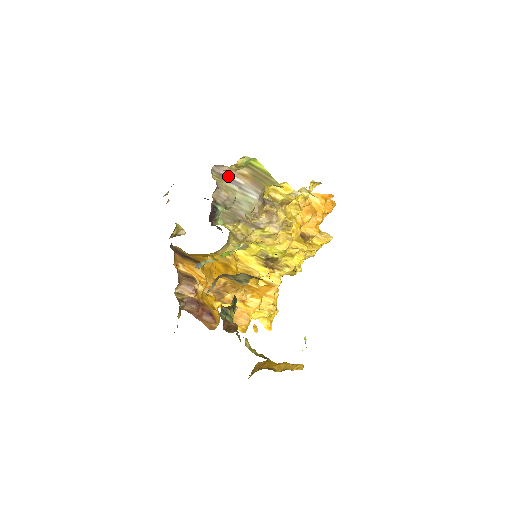
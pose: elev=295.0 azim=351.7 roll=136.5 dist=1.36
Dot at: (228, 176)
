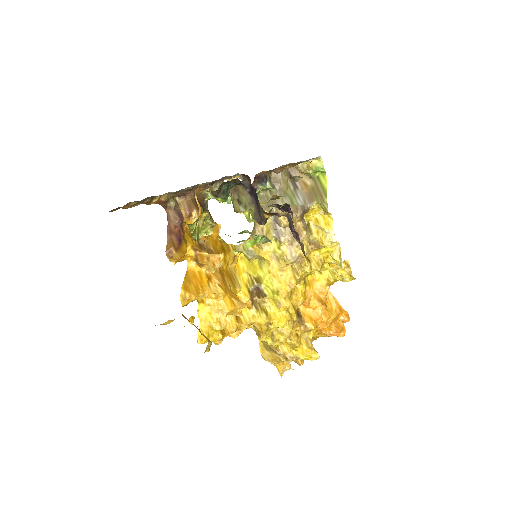
Dot at: occluded
